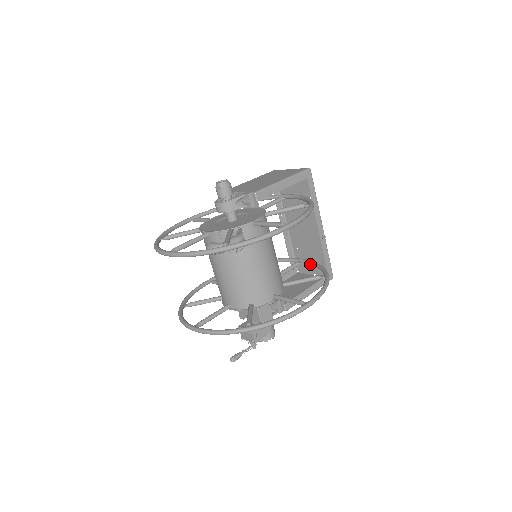
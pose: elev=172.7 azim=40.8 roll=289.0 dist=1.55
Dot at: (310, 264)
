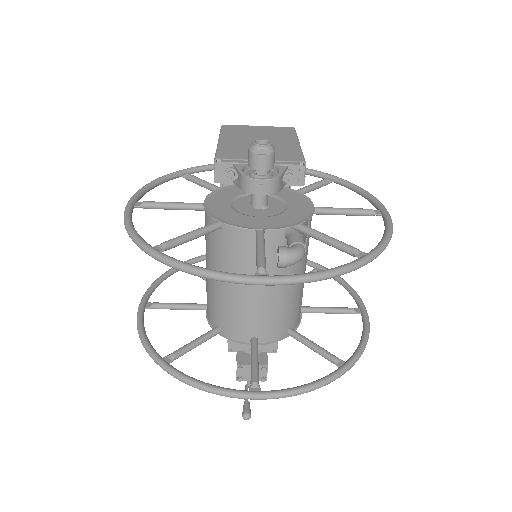
Dot at: occluded
